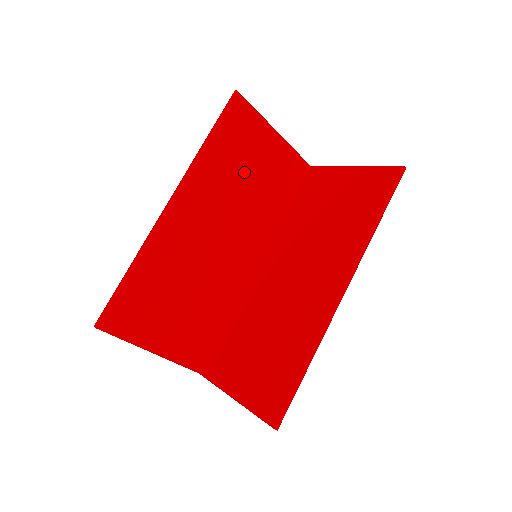
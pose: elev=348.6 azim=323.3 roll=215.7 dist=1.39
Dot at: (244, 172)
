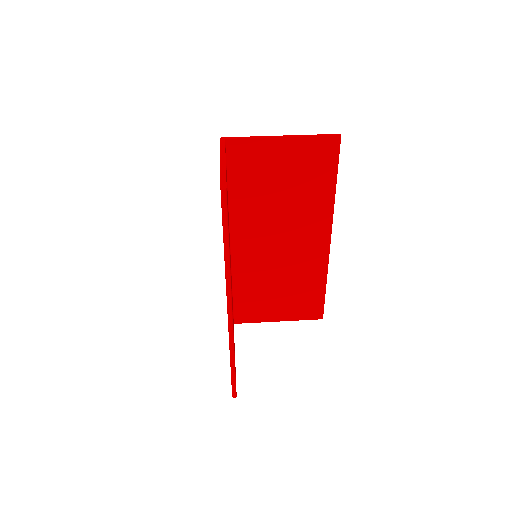
Dot at: occluded
